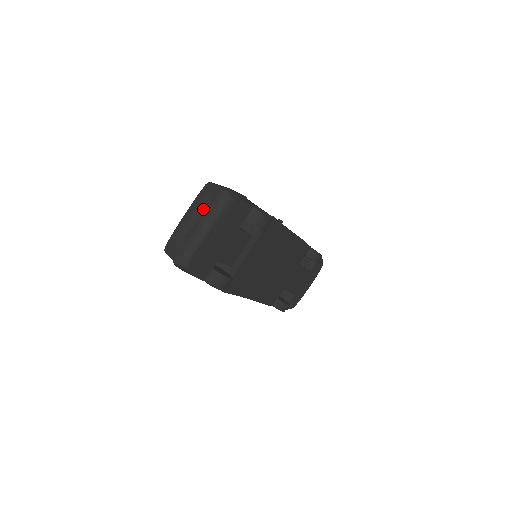
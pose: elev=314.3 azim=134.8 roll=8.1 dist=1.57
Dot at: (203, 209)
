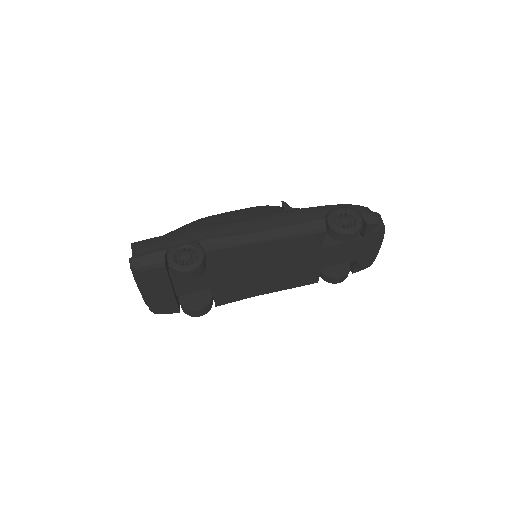
Dot at: occluded
